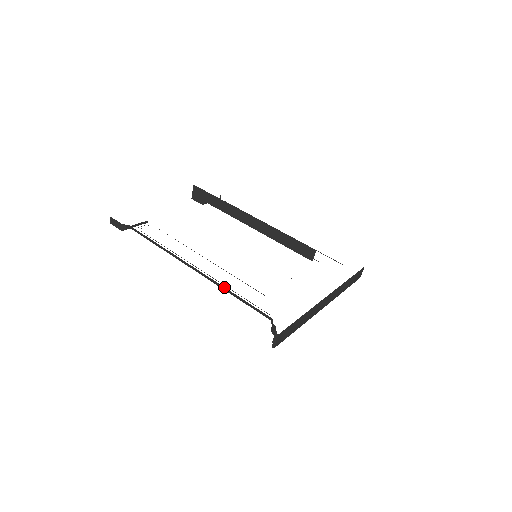
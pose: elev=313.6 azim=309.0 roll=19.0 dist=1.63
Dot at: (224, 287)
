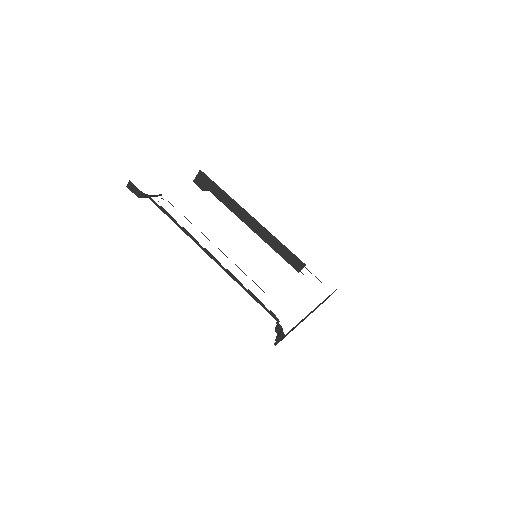
Dot at: occluded
